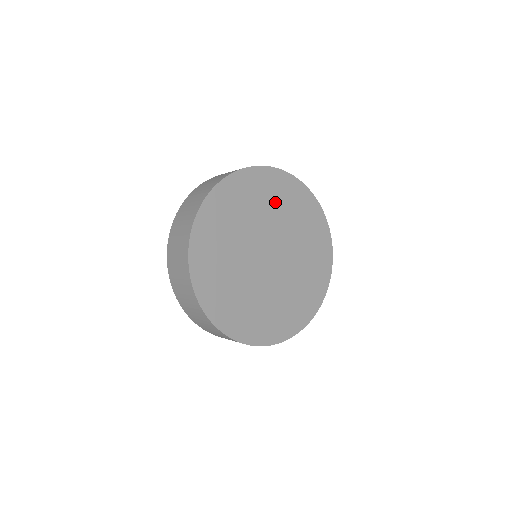
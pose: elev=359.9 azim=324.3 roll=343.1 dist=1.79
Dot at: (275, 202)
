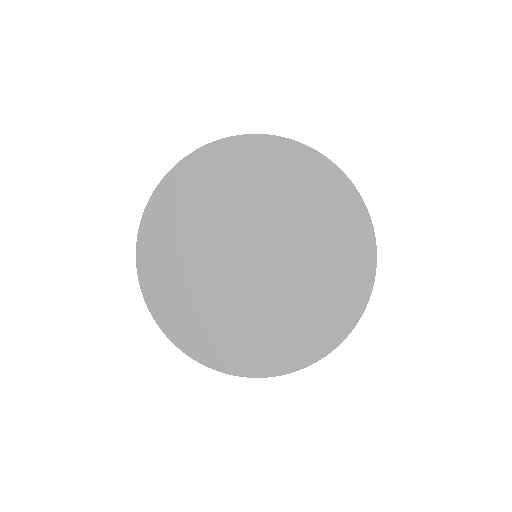
Dot at: (277, 186)
